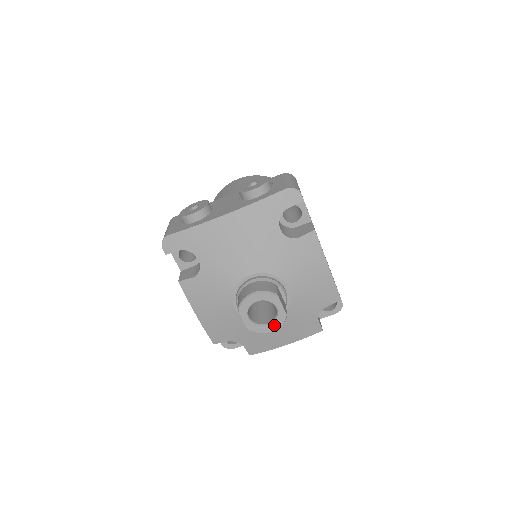
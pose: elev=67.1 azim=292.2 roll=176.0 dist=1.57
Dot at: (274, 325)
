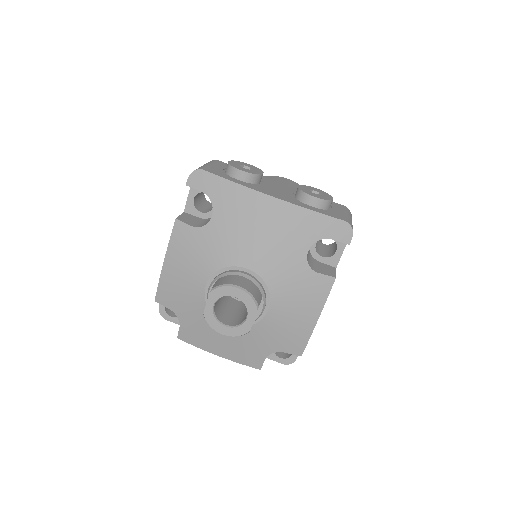
Dot at: (230, 331)
